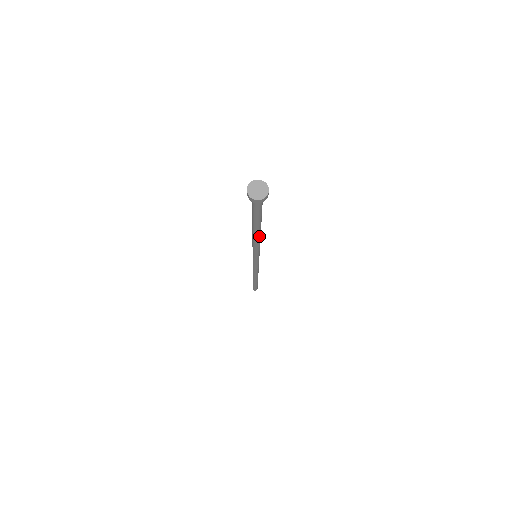
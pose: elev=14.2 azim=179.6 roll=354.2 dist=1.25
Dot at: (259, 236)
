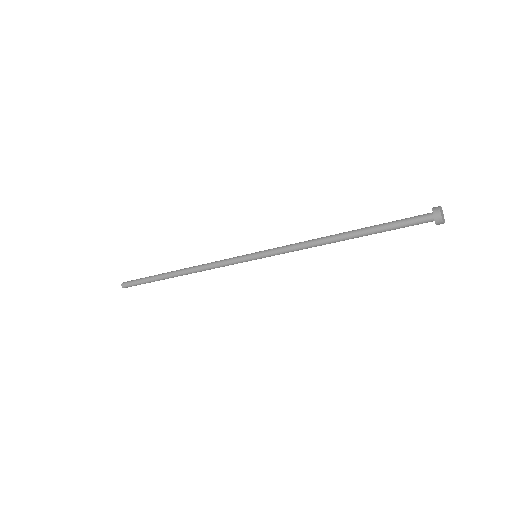
Dot at: (330, 243)
